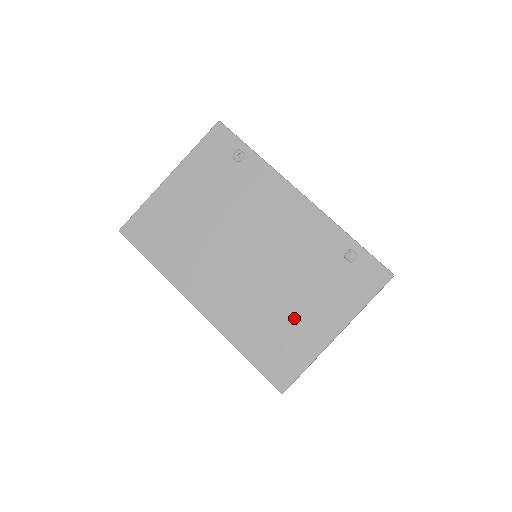
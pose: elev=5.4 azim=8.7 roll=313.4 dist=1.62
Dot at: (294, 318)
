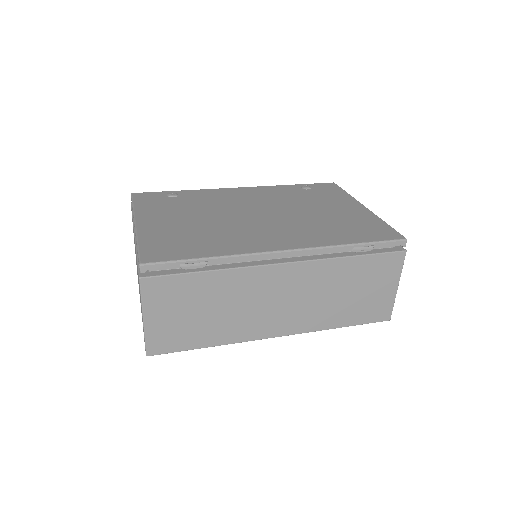
Dot at: (337, 215)
